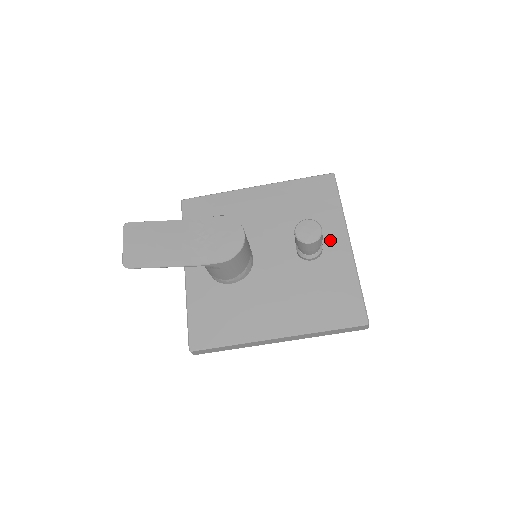
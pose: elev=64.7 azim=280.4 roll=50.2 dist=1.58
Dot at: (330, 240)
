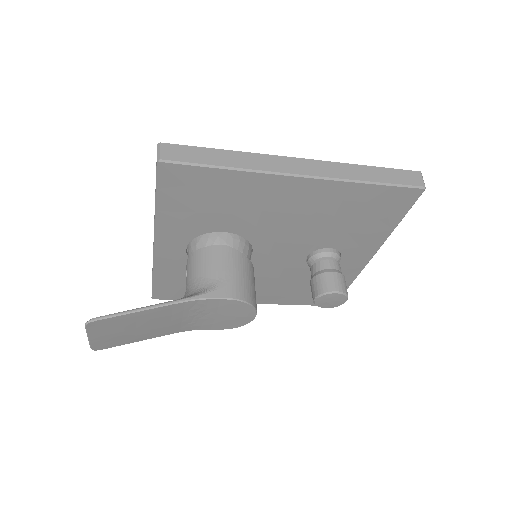
Dot at: (352, 256)
